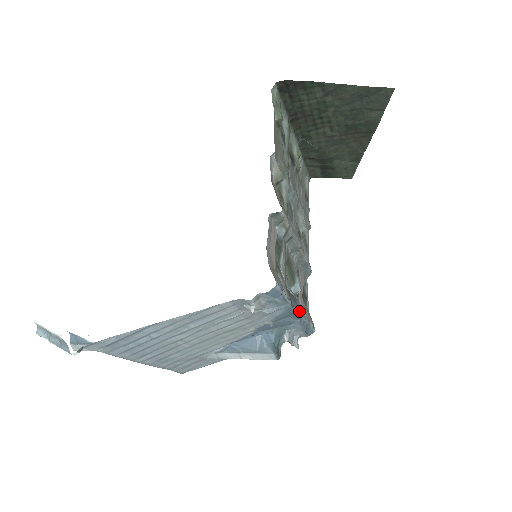
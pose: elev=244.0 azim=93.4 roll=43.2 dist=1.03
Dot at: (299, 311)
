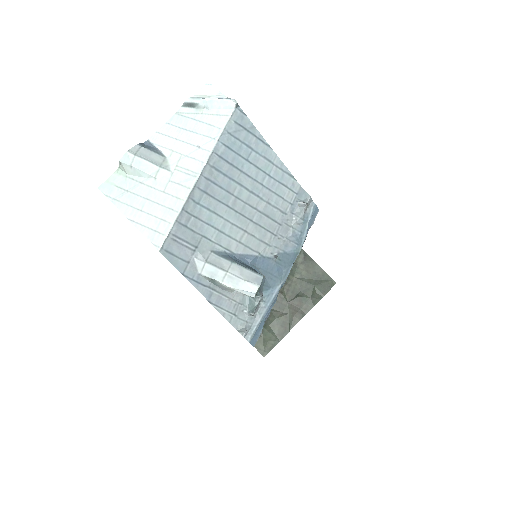
Dot at: occluded
